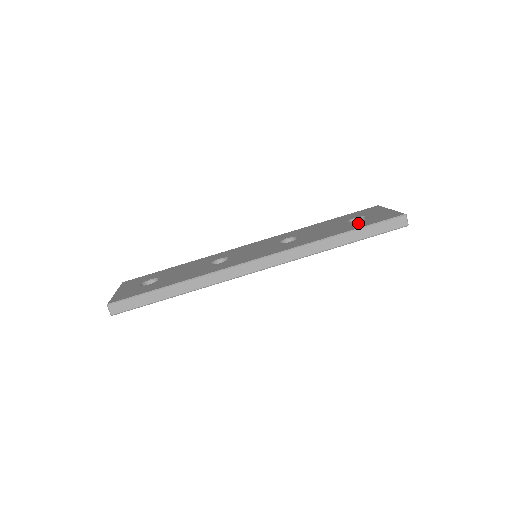
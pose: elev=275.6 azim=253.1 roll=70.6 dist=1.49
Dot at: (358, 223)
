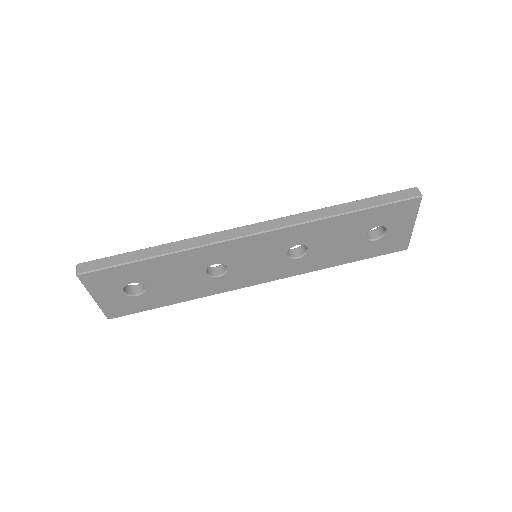
Dot at: occluded
